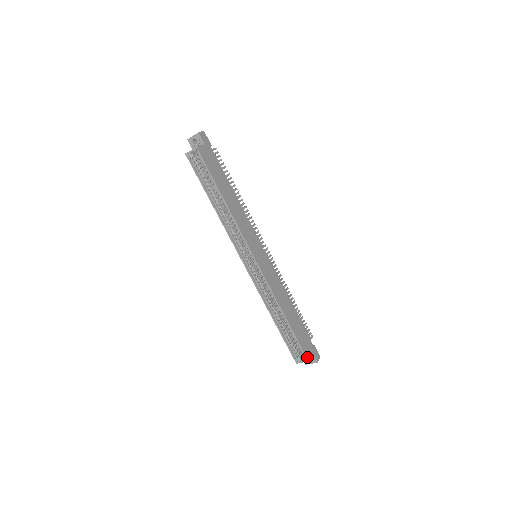
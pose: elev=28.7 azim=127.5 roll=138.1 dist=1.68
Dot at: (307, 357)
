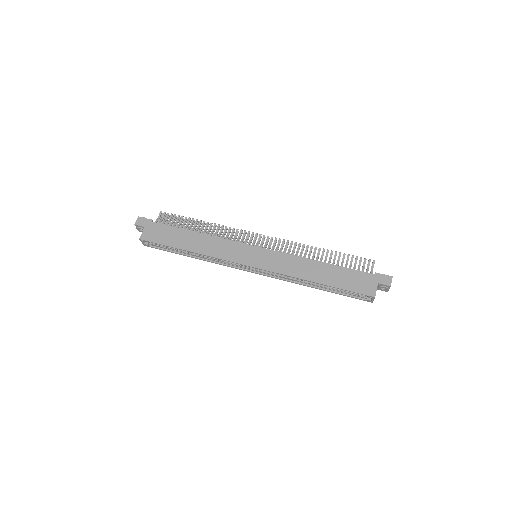
Dot at: (370, 295)
